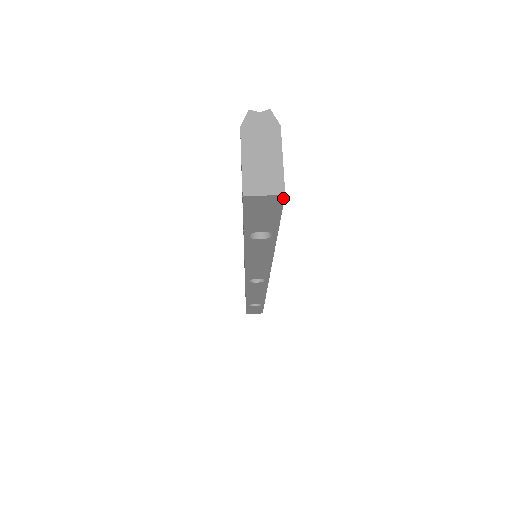
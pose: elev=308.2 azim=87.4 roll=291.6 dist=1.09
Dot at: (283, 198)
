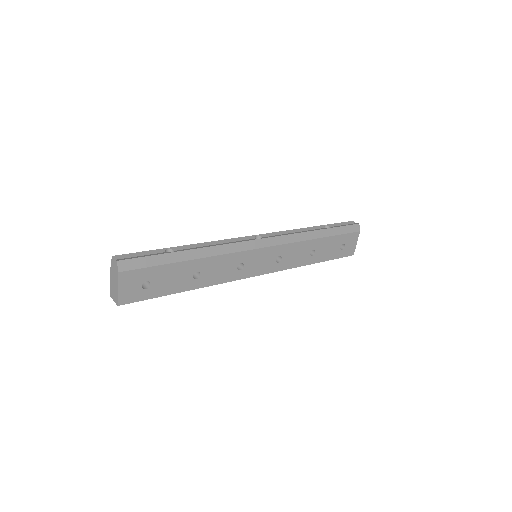
Dot at: occluded
